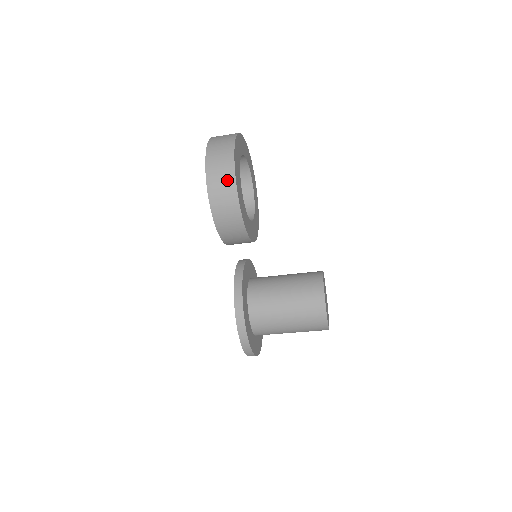
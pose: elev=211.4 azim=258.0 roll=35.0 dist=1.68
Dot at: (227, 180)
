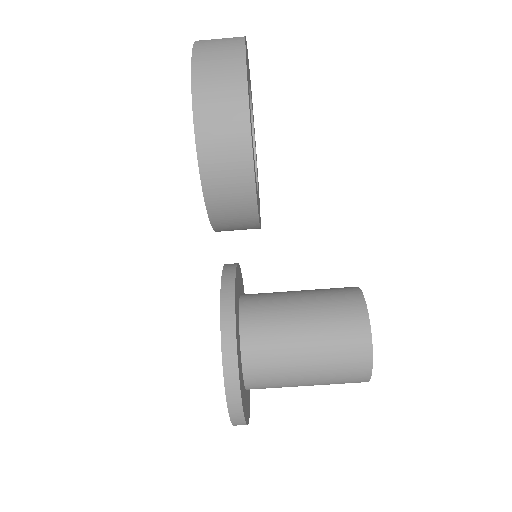
Dot at: (232, 96)
